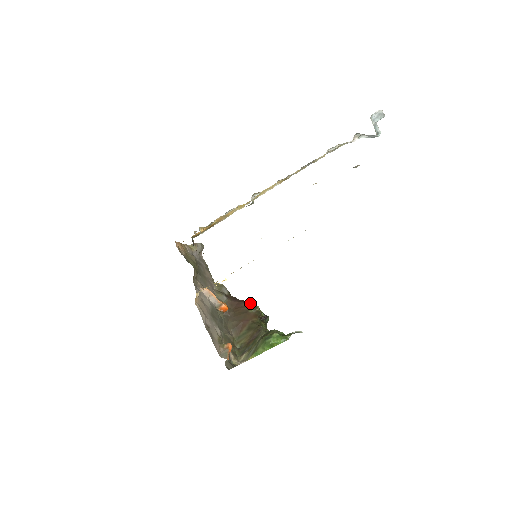
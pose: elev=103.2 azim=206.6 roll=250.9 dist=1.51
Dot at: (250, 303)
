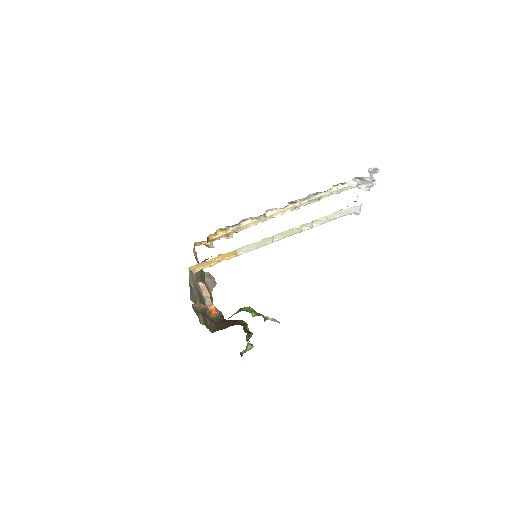
Dot at: occluded
